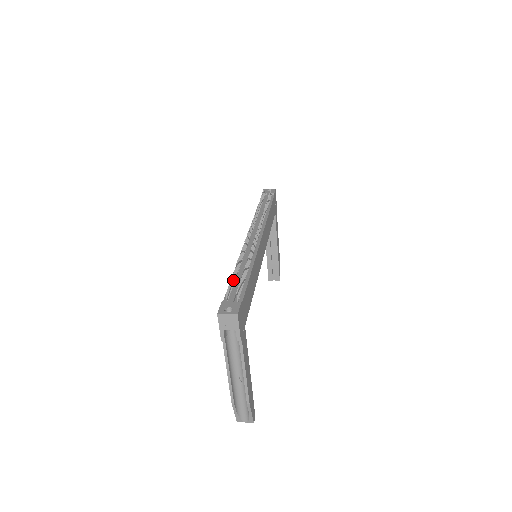
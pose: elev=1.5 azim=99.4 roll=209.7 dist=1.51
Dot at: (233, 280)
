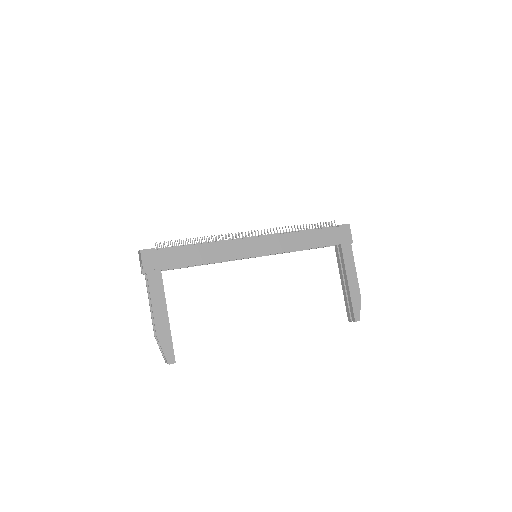
Dot at: occluded
